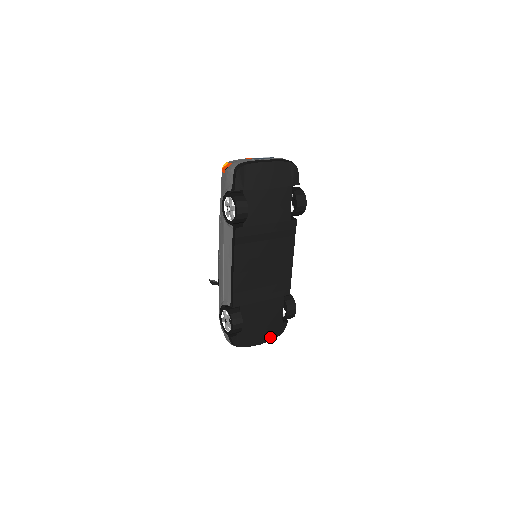
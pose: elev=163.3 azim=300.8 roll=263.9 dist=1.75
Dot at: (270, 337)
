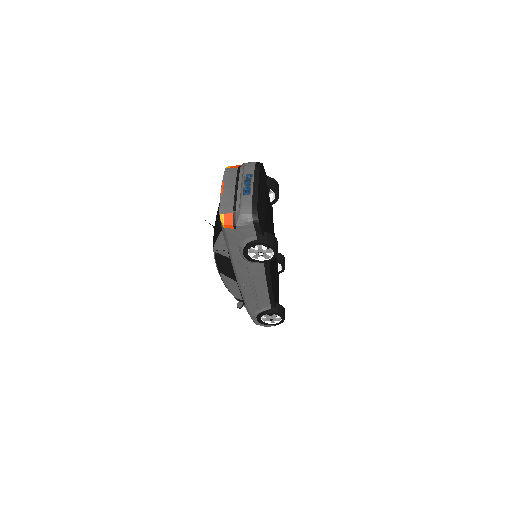
Dot at: occluded
